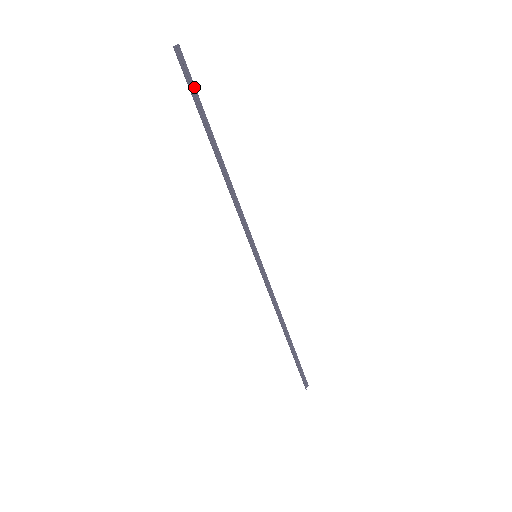
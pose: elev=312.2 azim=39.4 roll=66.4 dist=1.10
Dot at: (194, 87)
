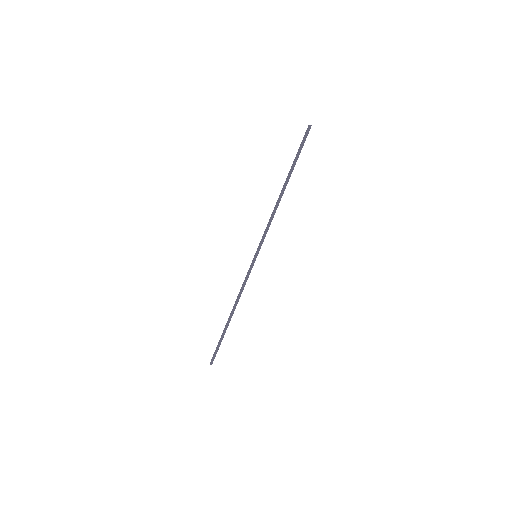
Dot at: occluded
